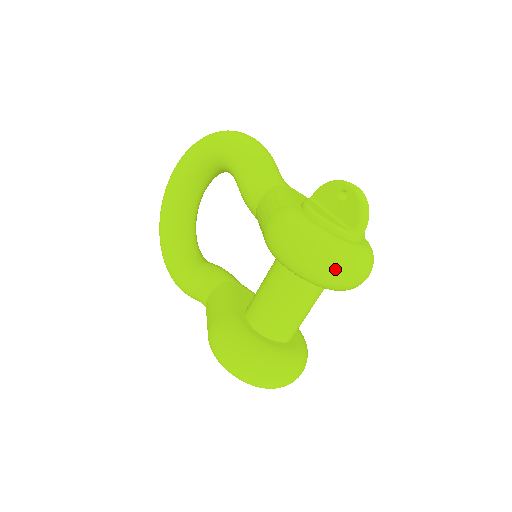
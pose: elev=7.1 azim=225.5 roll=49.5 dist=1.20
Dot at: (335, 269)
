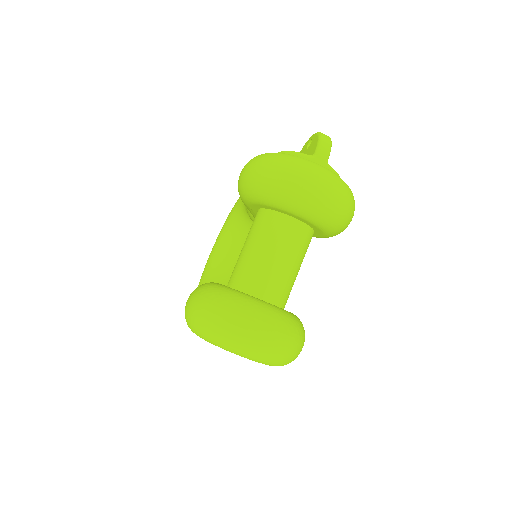
Dot at: (286, 171)
